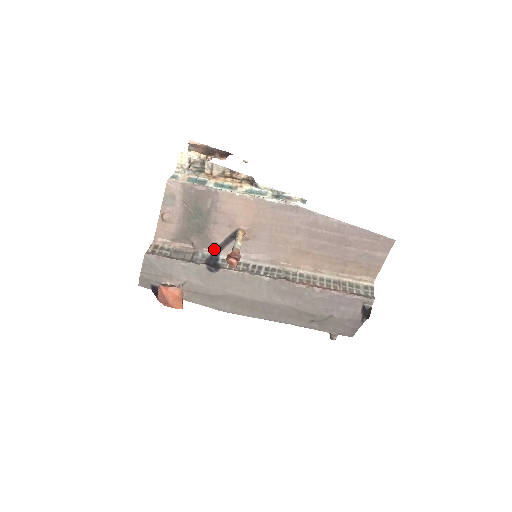
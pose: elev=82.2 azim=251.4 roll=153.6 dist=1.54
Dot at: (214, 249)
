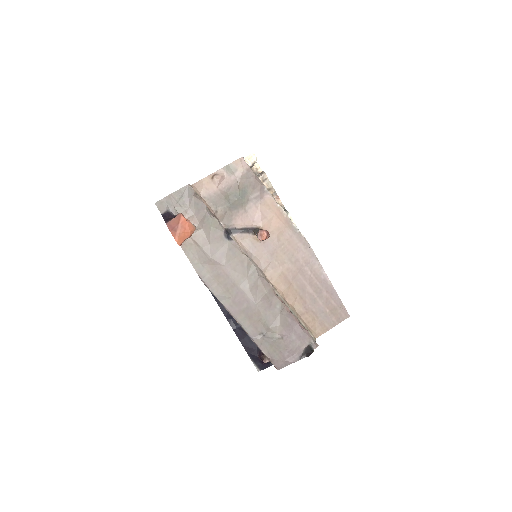
Dot at: (228, 228)
